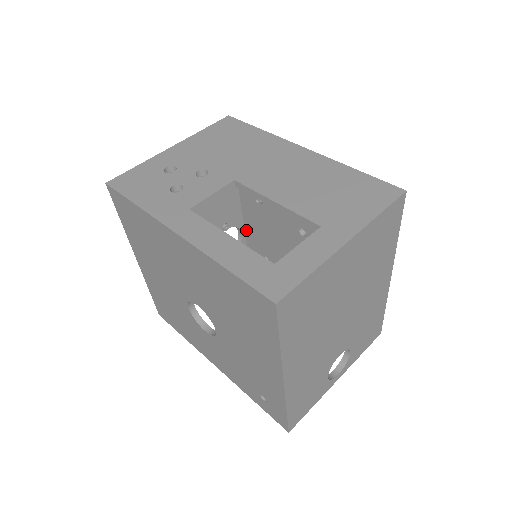
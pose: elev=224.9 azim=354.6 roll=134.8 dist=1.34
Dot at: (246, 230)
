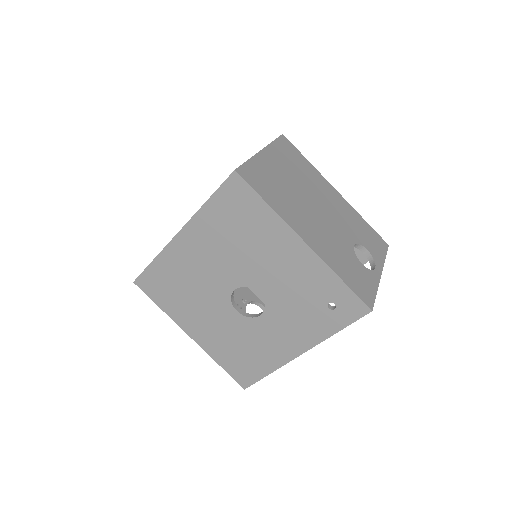
Dot at: occluded
